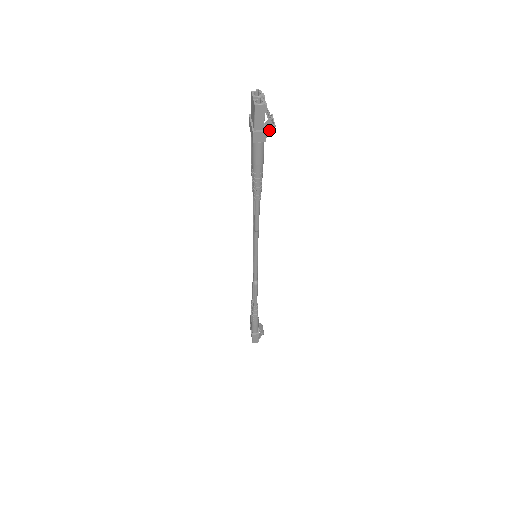
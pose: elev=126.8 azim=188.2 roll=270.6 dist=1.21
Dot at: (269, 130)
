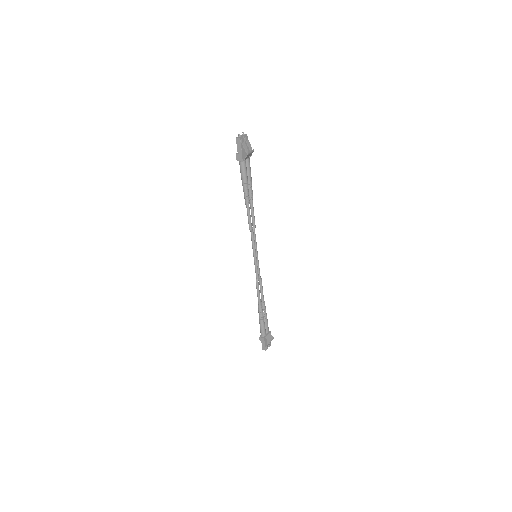
Dot at: (247, 156)
